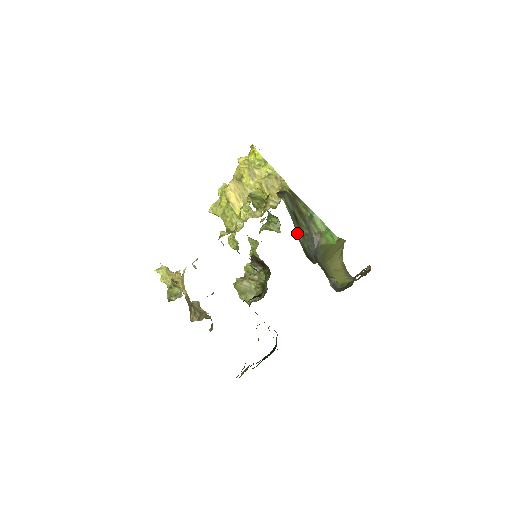
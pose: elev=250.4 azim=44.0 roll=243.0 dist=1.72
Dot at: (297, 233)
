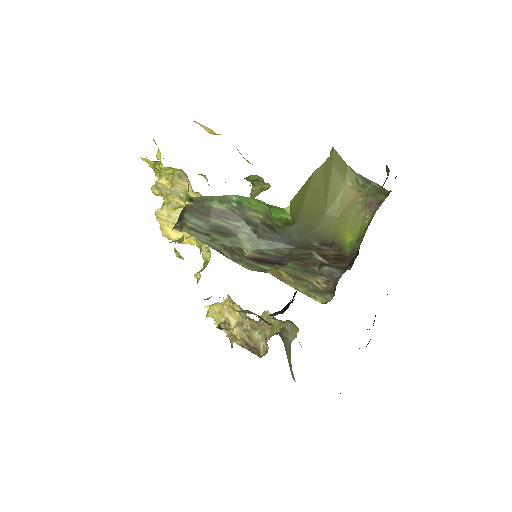
Dot at: (235, 250)
